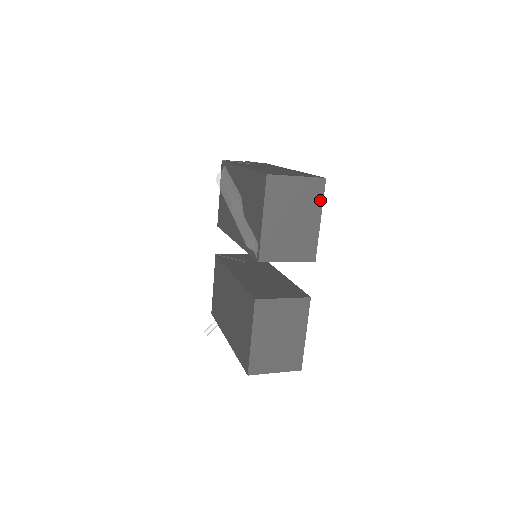
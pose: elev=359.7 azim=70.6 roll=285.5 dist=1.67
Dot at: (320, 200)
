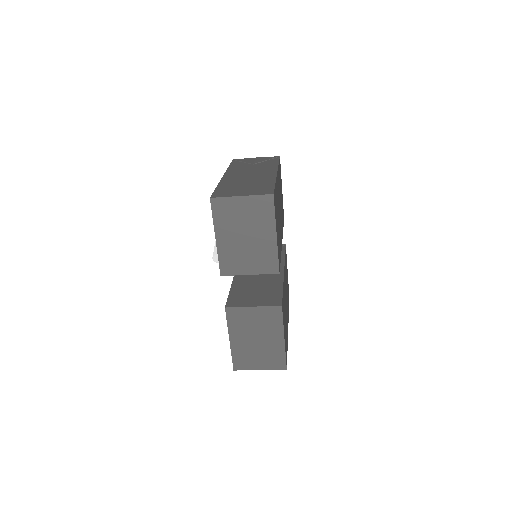
Dot at: (272, 216)
